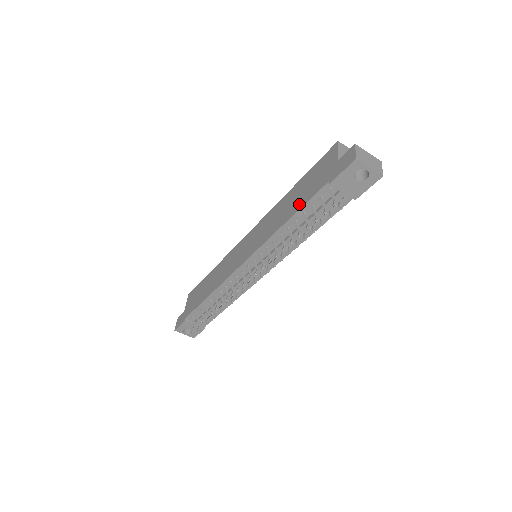
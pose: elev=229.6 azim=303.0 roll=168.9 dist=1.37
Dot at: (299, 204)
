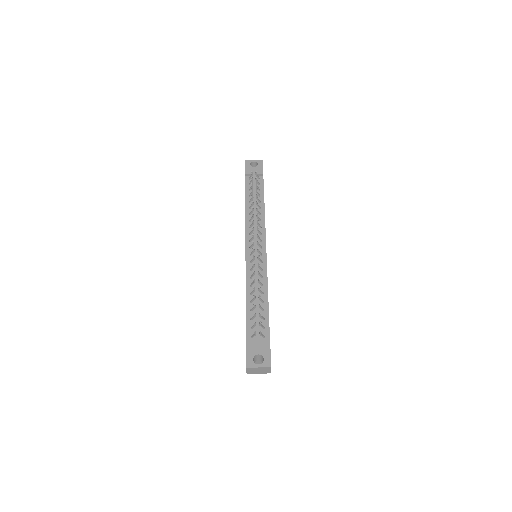
Dot at: occluded
